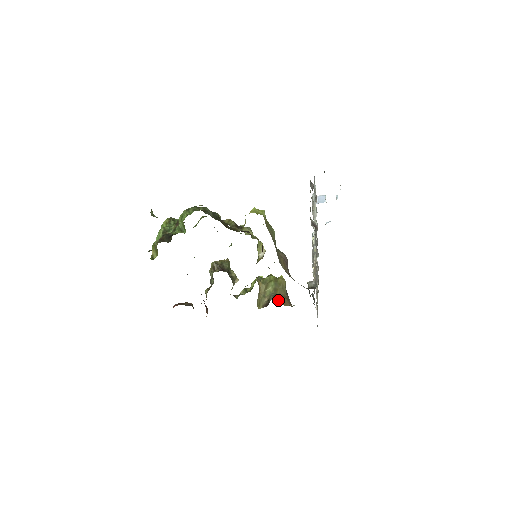
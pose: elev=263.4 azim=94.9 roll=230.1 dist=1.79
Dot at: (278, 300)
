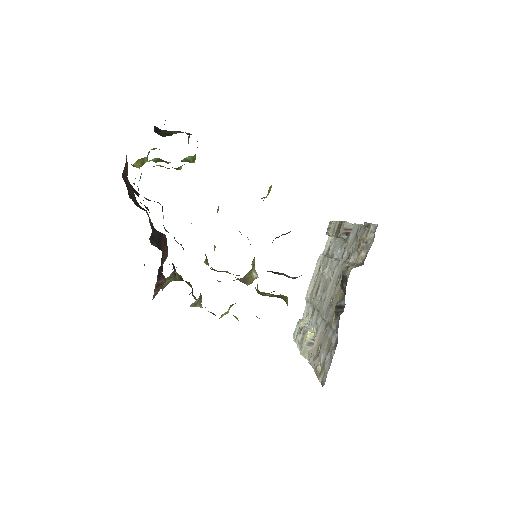
Dot at: occluded
